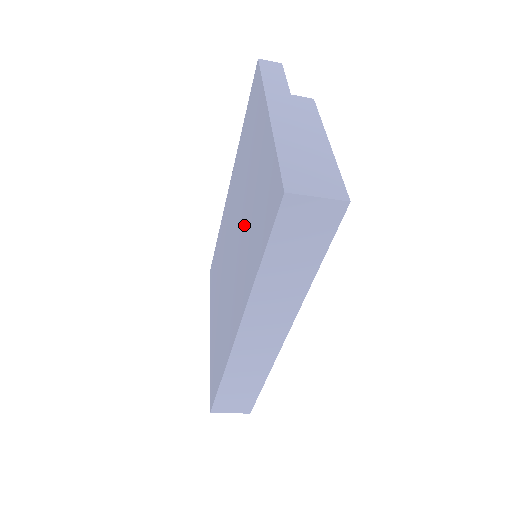
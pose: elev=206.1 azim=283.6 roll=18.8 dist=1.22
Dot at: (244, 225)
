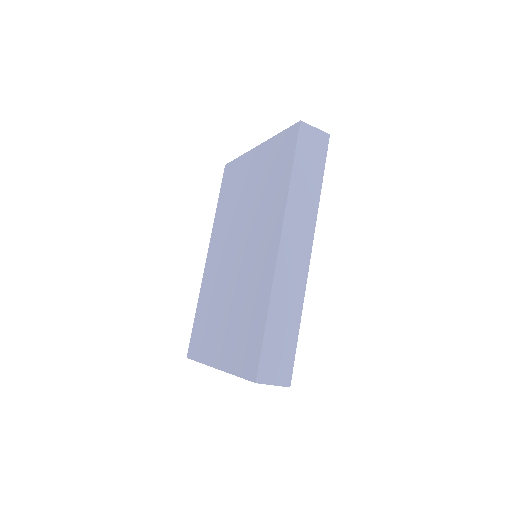
Dot at: (253, 211)
